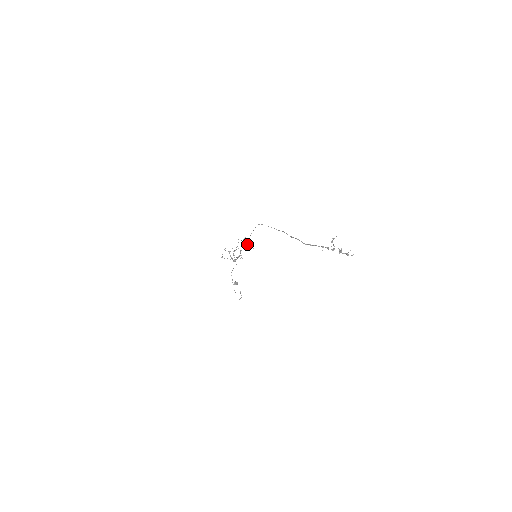
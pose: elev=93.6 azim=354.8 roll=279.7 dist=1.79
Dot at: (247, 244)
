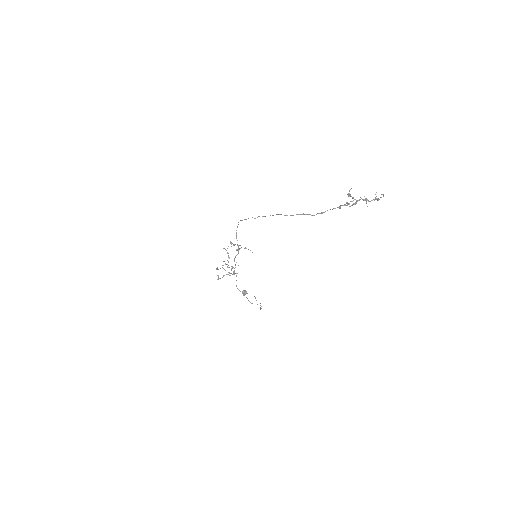
Dot at: occluded
